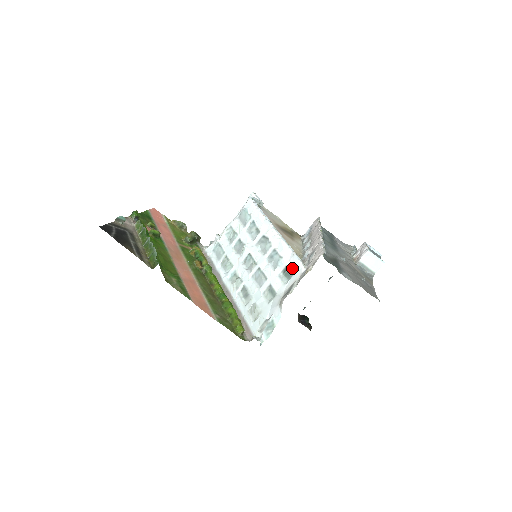
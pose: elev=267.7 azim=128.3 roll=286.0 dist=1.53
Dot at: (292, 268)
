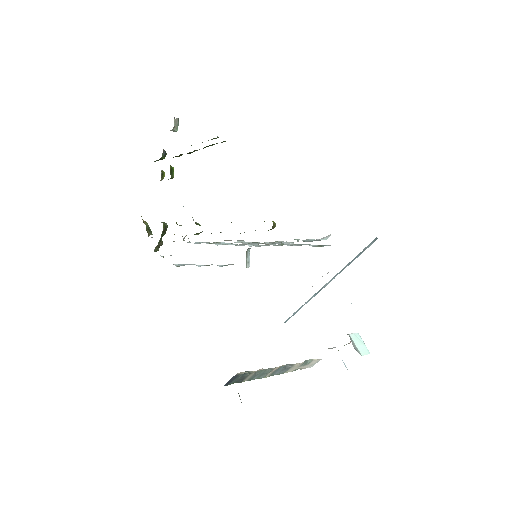
Dot at: (328, 245)
